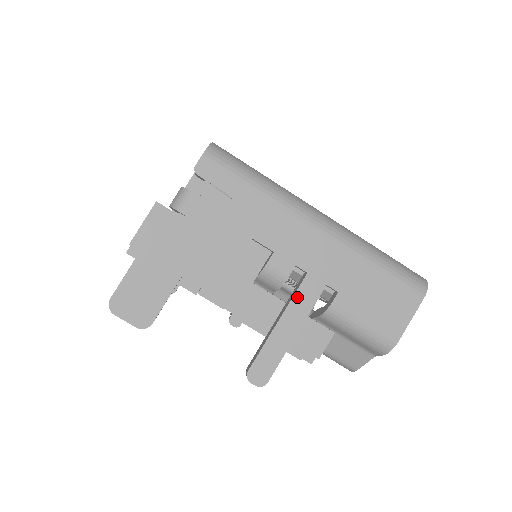
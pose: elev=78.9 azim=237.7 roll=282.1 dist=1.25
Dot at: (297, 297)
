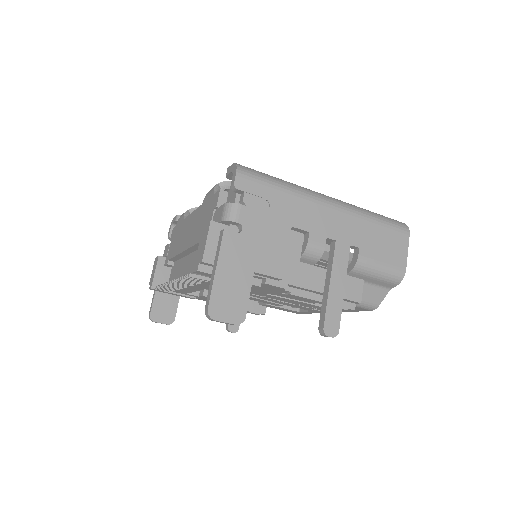
Dot at: (335, 261)
